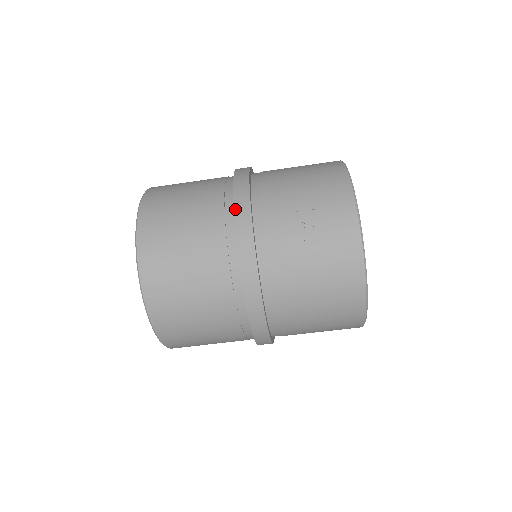
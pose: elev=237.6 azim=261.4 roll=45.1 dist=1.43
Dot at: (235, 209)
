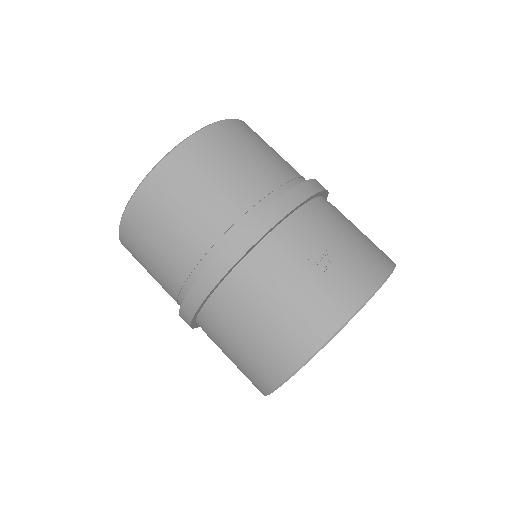
Dot at: (288, 192)
